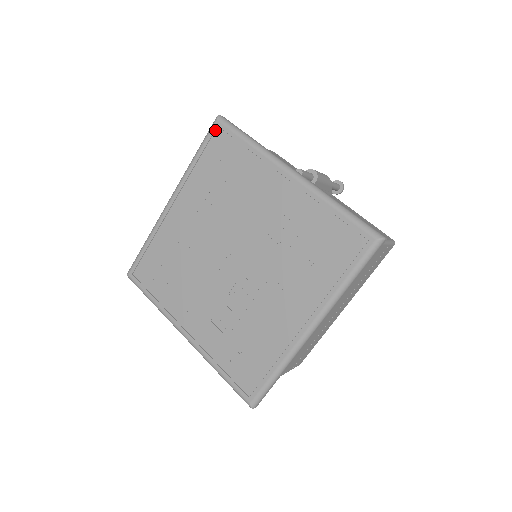
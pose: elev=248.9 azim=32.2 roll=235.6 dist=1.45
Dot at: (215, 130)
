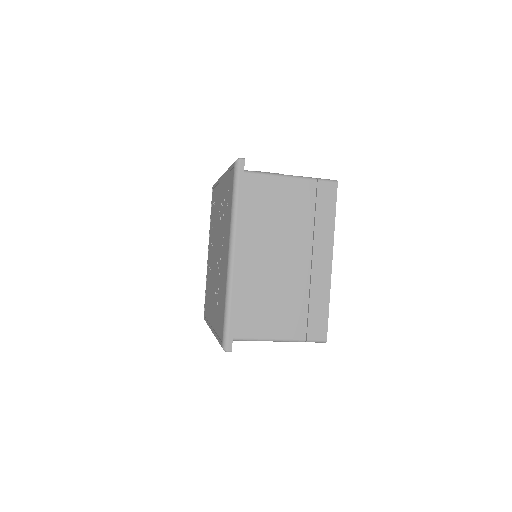
Dot at: (212, 193)
